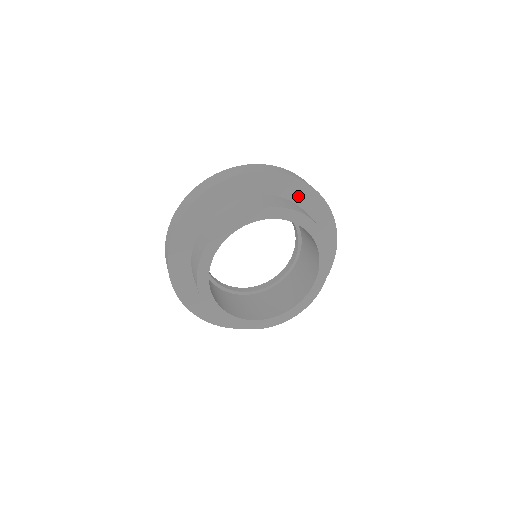
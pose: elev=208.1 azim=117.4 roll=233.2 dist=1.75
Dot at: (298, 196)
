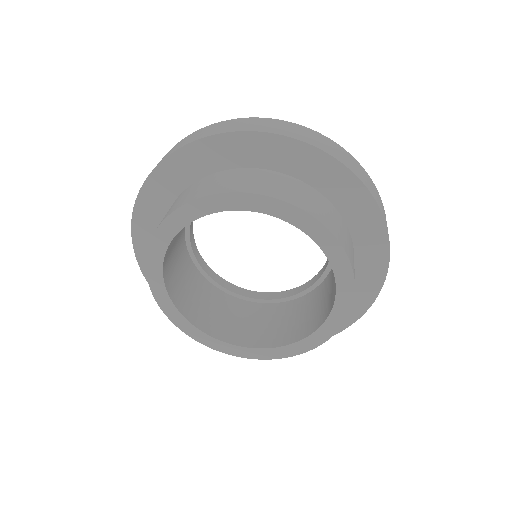
Dot at: (280, 160)
